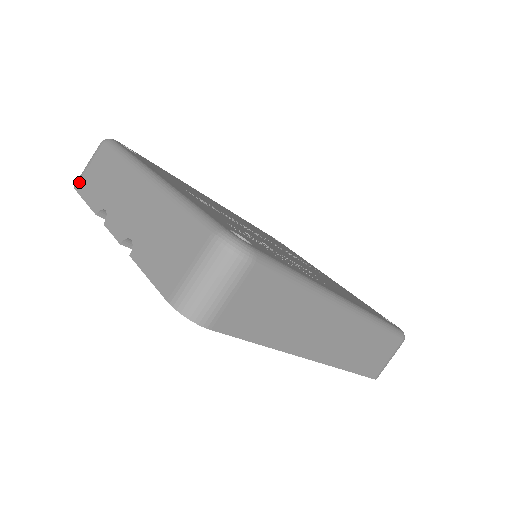
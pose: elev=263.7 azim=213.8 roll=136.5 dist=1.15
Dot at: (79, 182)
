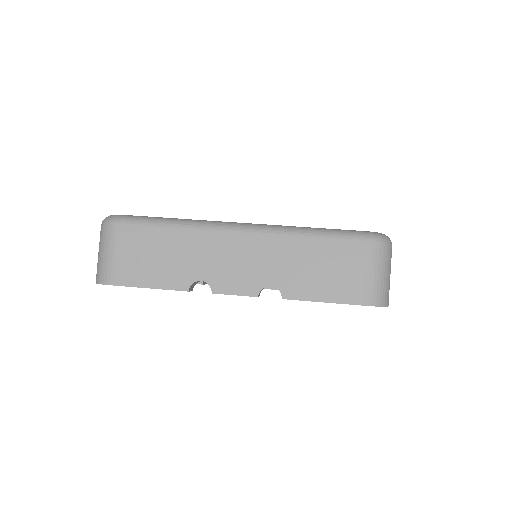
Dot at: (115, 276)
